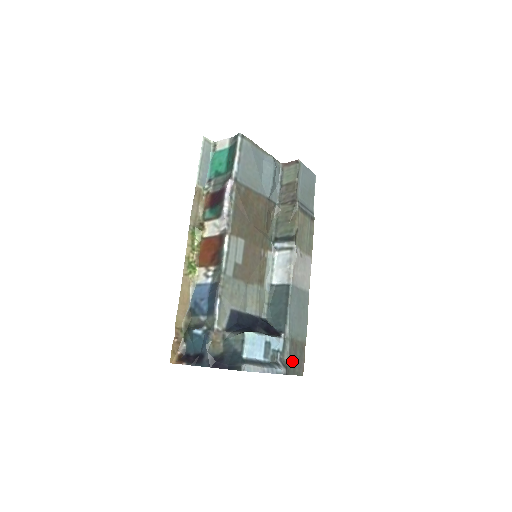
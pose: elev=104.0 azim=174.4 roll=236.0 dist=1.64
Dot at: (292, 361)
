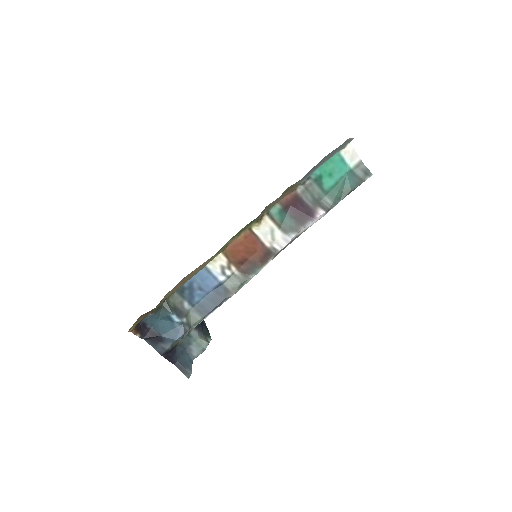
Dot at: occluded
